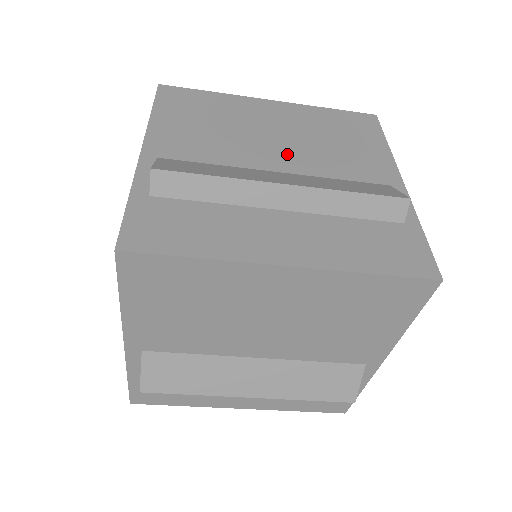
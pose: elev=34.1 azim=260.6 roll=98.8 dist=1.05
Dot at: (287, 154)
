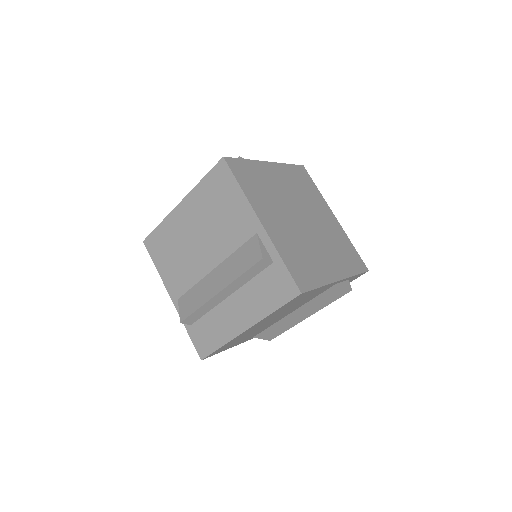
Dot at: occluded
